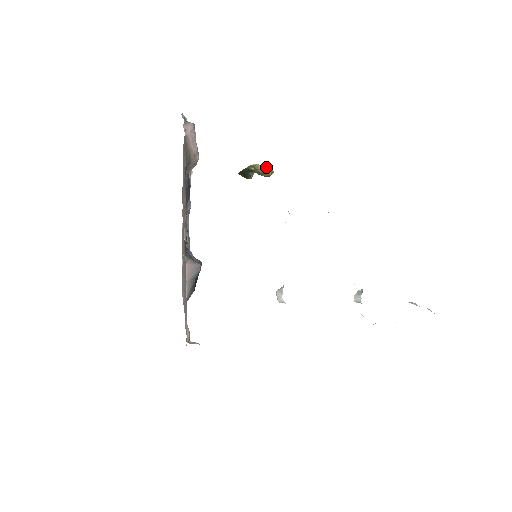
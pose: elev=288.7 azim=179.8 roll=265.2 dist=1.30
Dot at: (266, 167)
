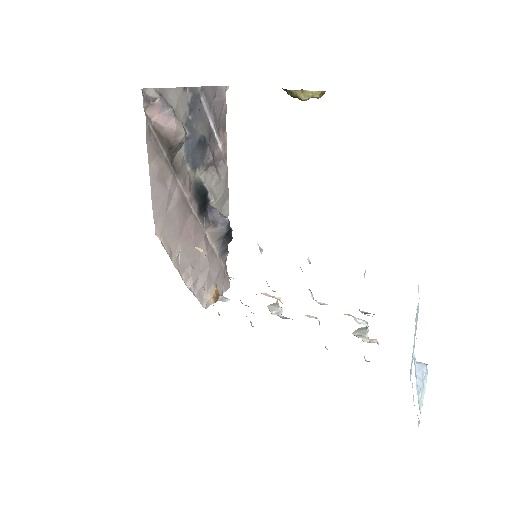
Dot at: (309, 91)
